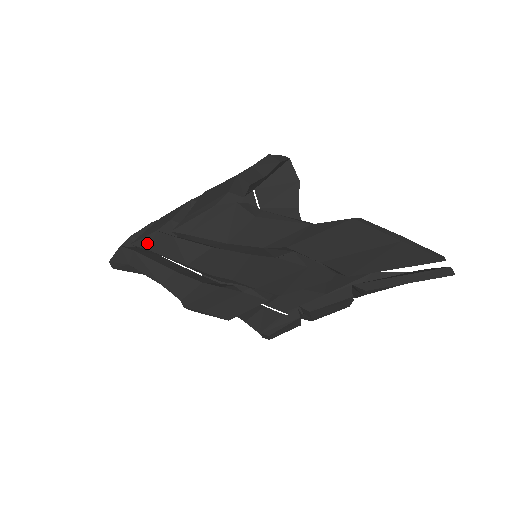
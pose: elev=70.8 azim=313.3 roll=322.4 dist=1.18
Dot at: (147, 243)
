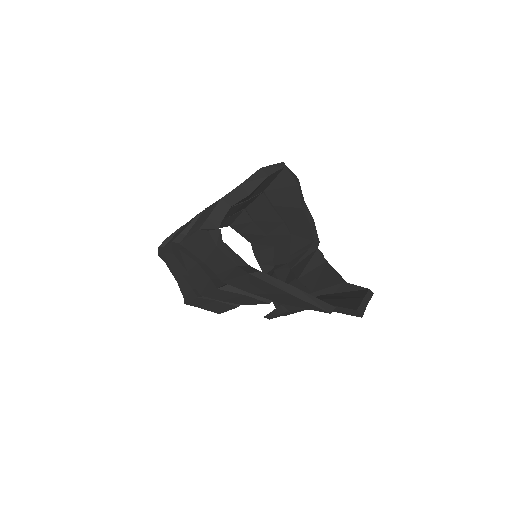
Dot at: (171, 248)
